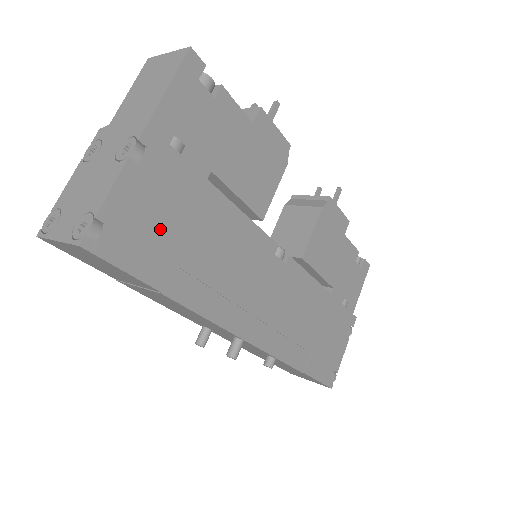
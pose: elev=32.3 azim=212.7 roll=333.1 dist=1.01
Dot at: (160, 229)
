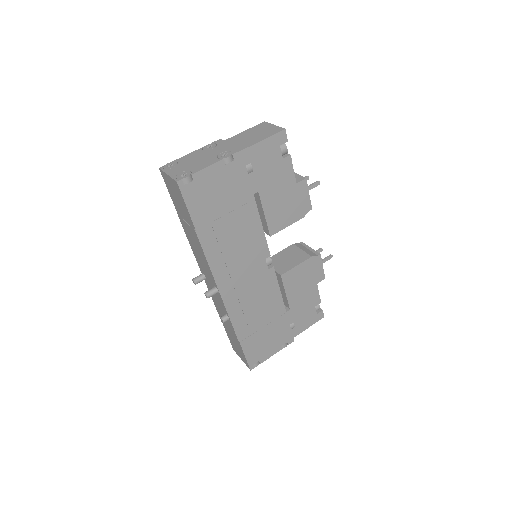
Dot at: (215, 200)
